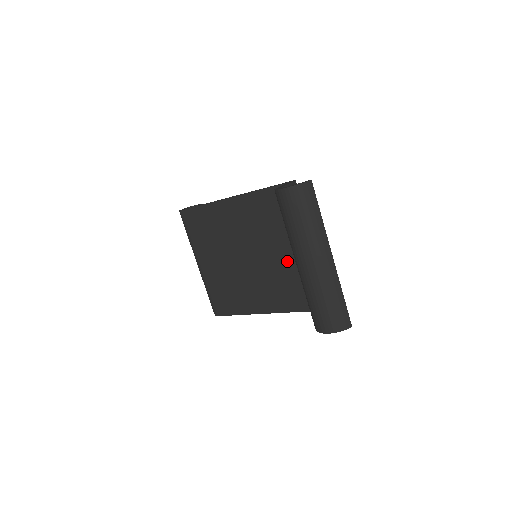
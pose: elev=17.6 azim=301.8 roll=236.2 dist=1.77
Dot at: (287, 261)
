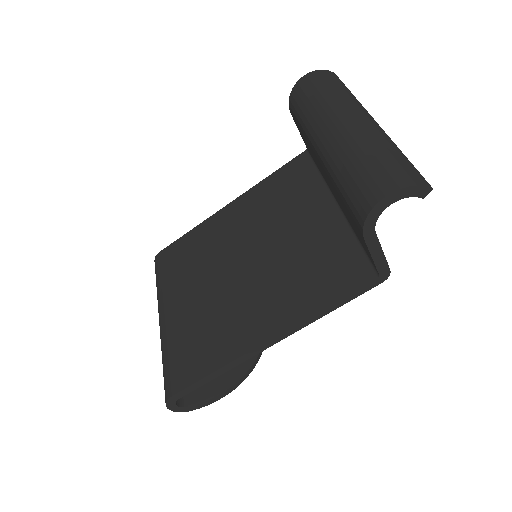
Dot at: (305, 236)
